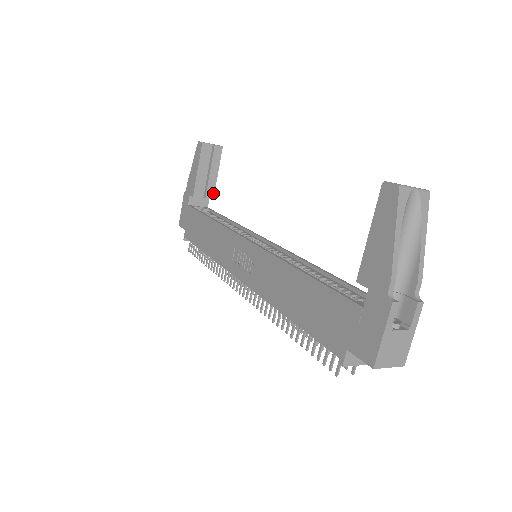
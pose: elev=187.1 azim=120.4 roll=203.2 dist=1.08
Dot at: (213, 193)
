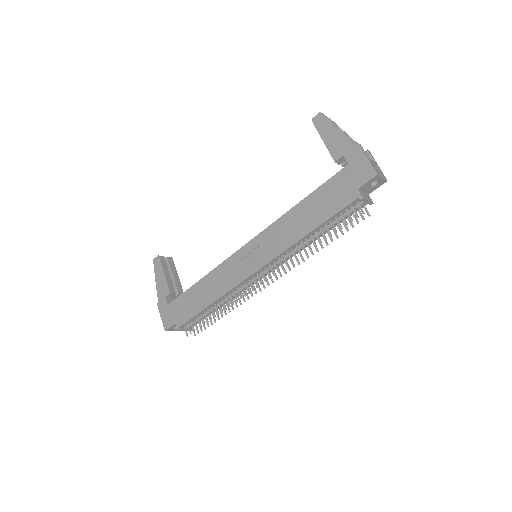
Dot at: (182, 290)
